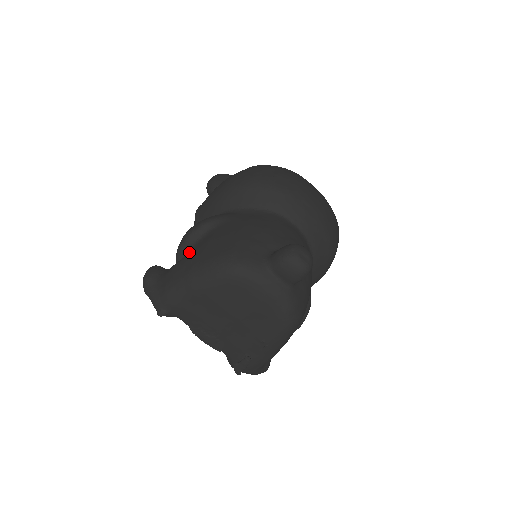
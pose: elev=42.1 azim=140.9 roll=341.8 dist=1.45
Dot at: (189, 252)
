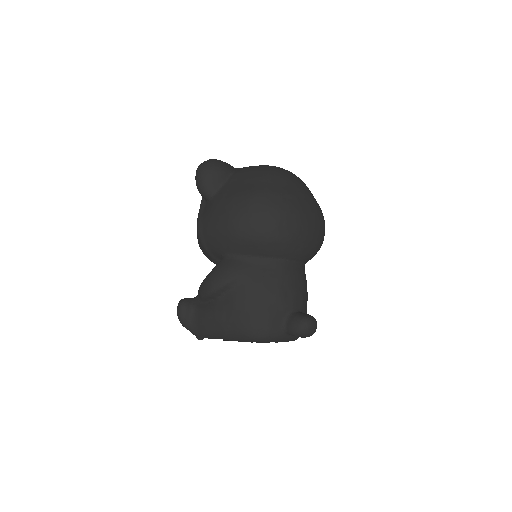
Dot at: (215, 306)
